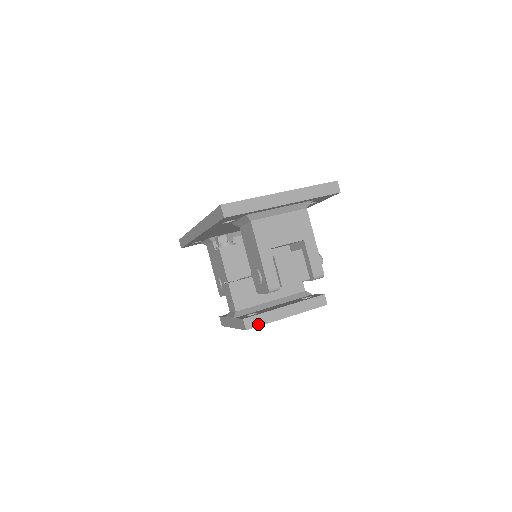
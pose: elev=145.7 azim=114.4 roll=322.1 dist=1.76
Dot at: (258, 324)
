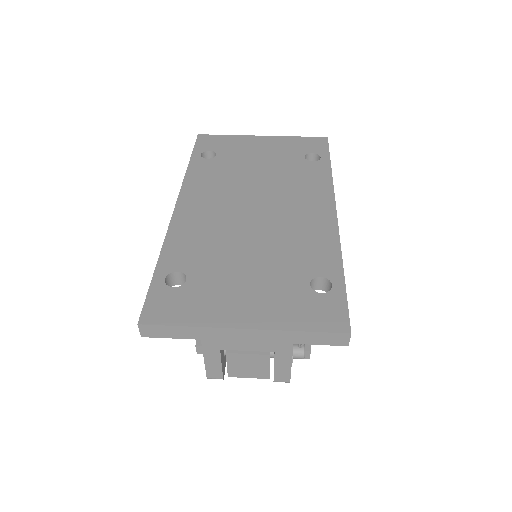
Dot at: occluded
